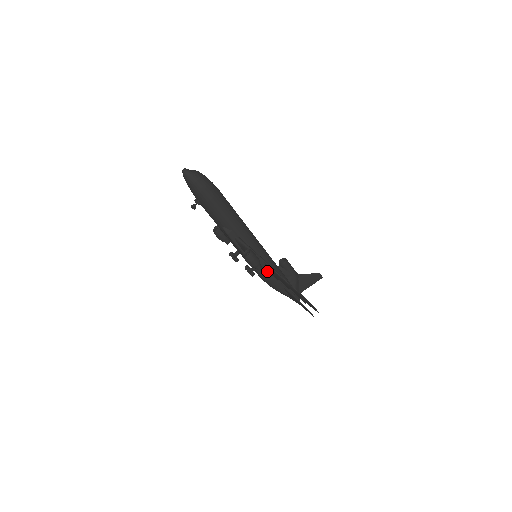
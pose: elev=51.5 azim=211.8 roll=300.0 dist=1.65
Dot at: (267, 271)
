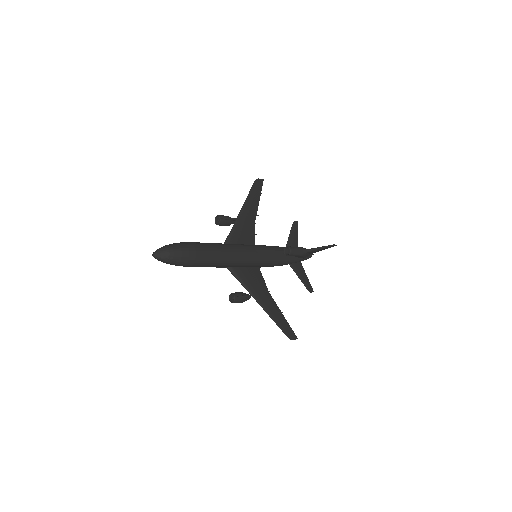
Dot at: (261, 284)
